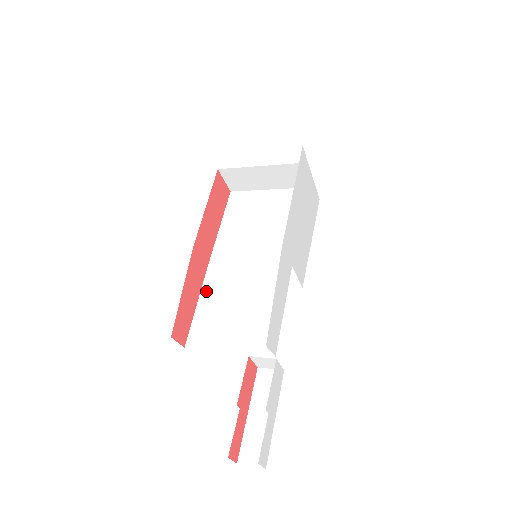
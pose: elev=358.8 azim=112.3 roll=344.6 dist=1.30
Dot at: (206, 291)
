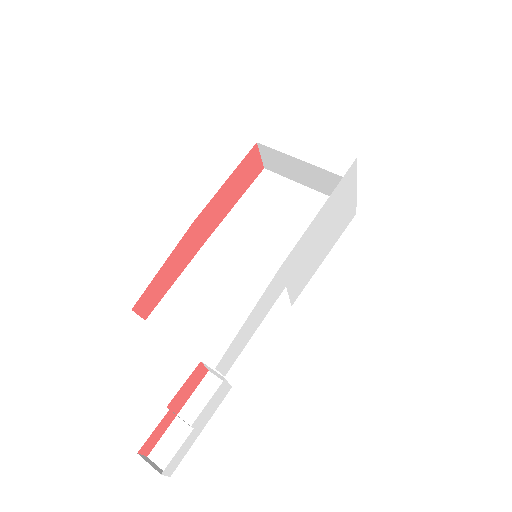
Dot at: (191, 270)
